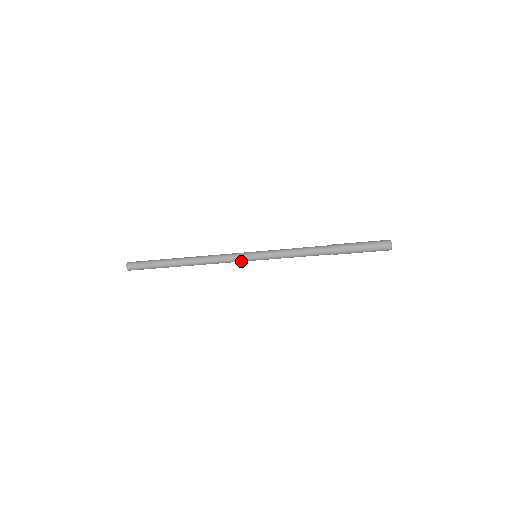
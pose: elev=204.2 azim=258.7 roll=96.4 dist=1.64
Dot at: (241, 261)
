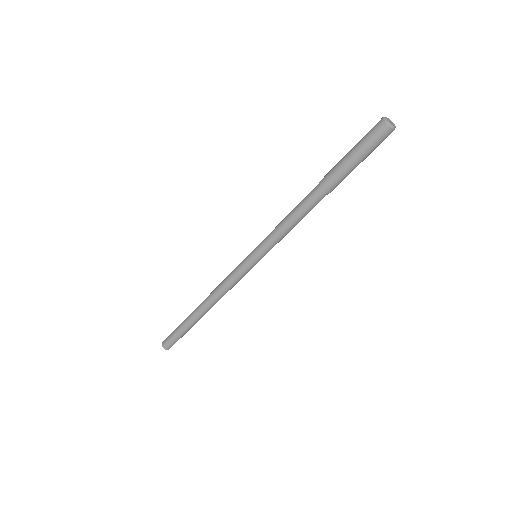
Dot at: (242, 271)
